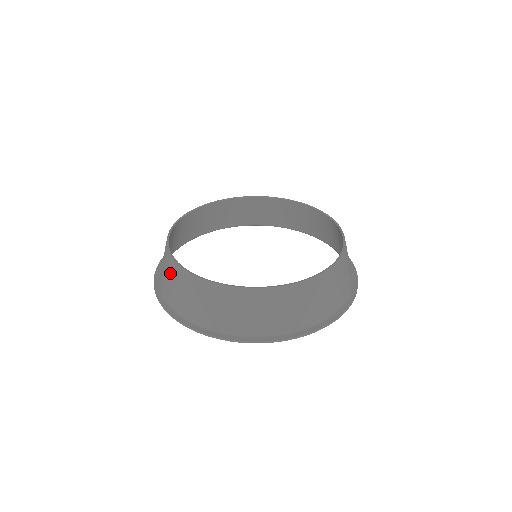
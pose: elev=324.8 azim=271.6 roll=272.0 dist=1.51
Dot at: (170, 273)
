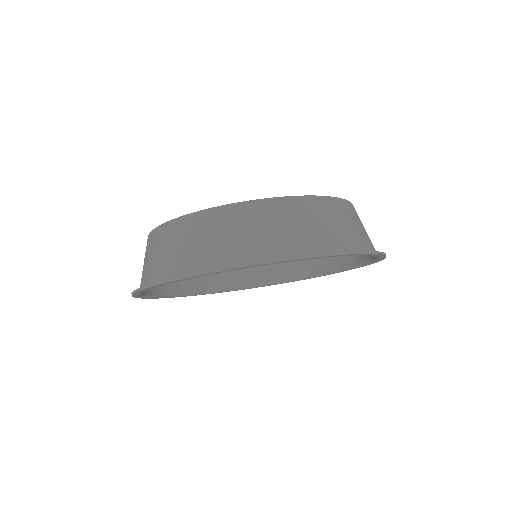
Dot at: (155, 246)
